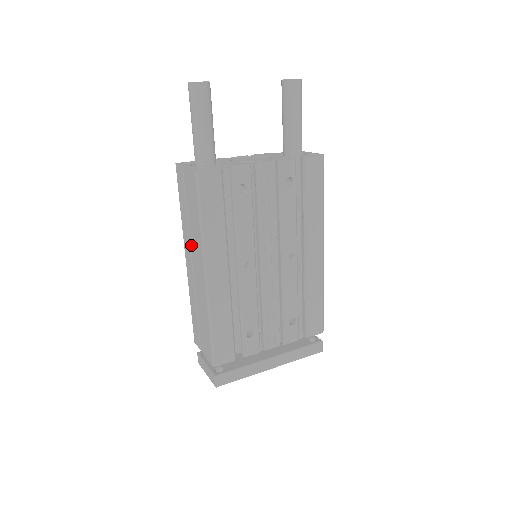
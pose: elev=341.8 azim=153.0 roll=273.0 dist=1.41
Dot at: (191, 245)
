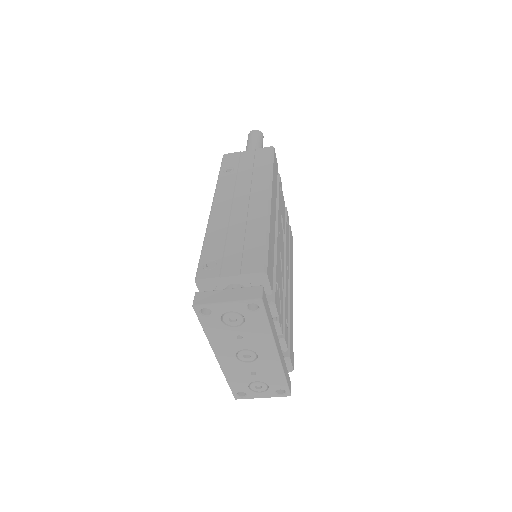
Dot at: (237, 190)
